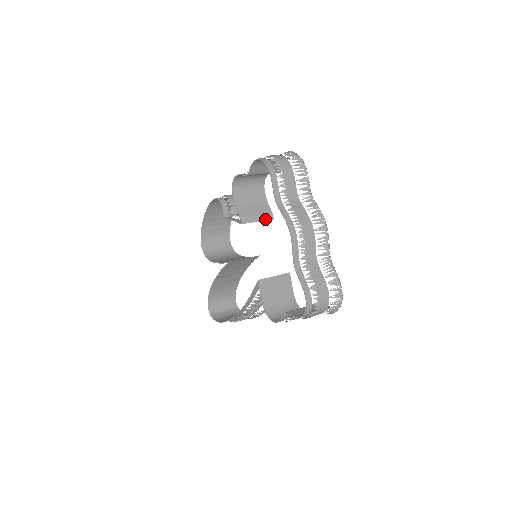
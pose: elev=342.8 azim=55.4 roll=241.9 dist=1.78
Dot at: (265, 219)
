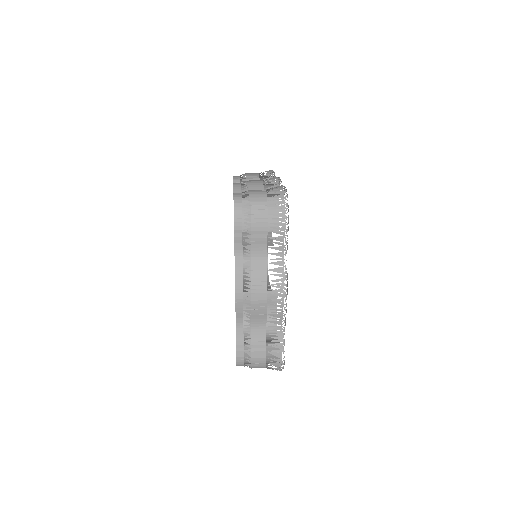
Dot at: occluded
